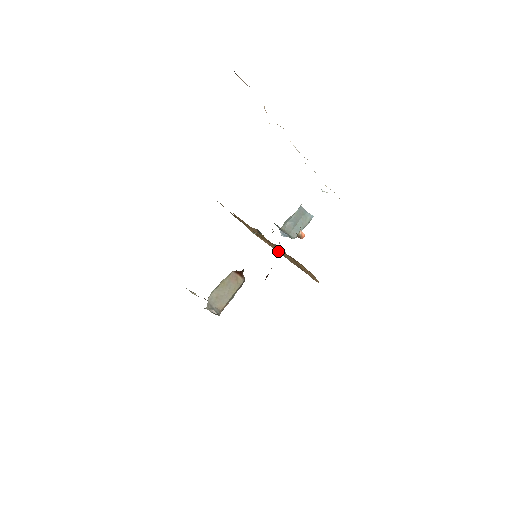
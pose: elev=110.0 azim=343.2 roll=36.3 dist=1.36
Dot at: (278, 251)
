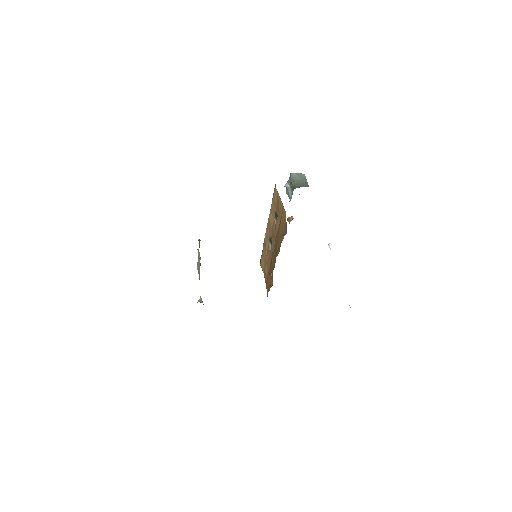
Dot at: (269, 226)
